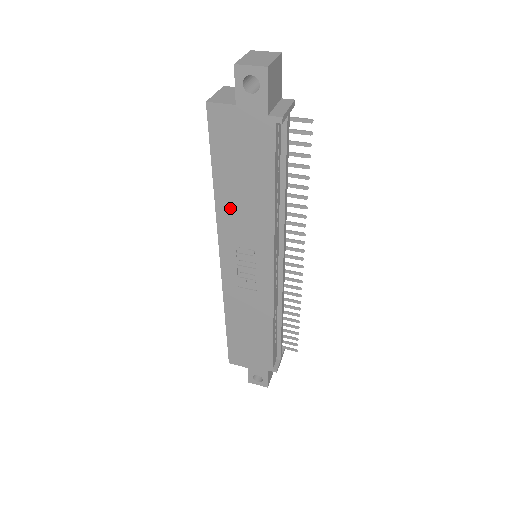
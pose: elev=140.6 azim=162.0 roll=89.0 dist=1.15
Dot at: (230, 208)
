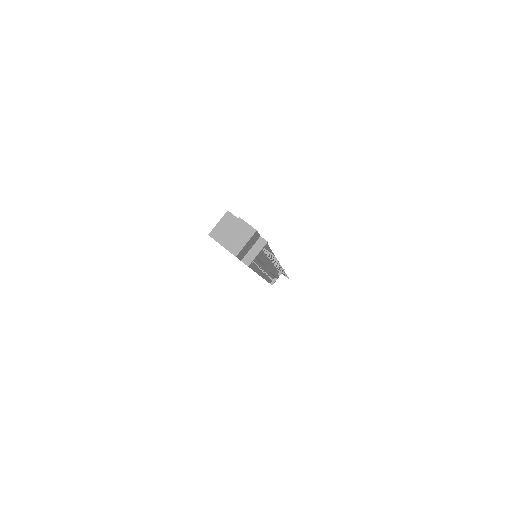
Dot at: occluded
